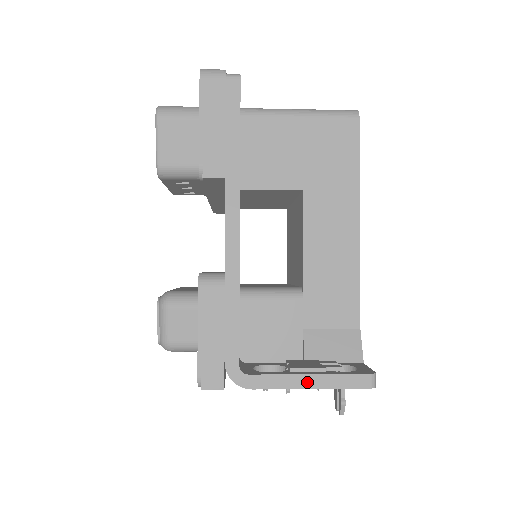
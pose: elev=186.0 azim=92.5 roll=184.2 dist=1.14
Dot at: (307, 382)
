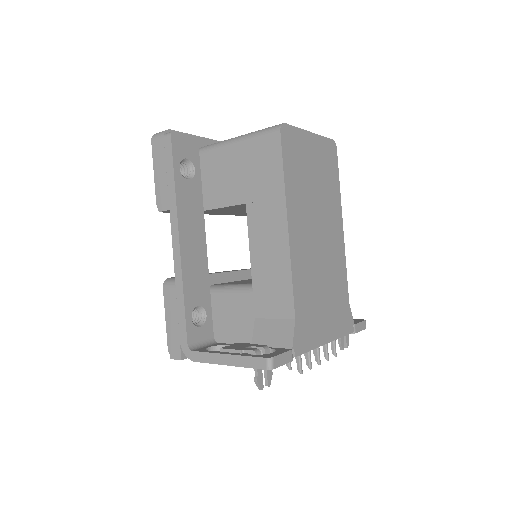
Dot at: (225, 360)
